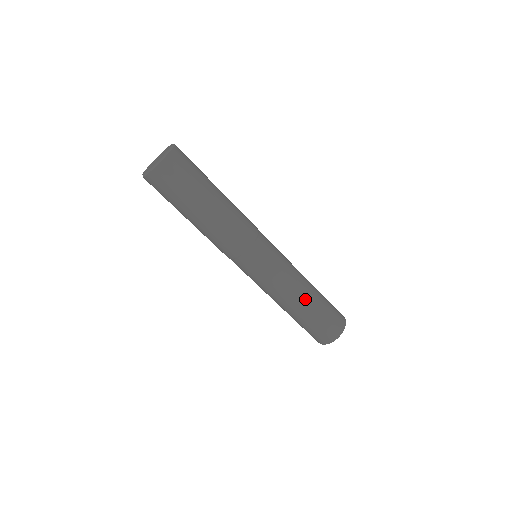
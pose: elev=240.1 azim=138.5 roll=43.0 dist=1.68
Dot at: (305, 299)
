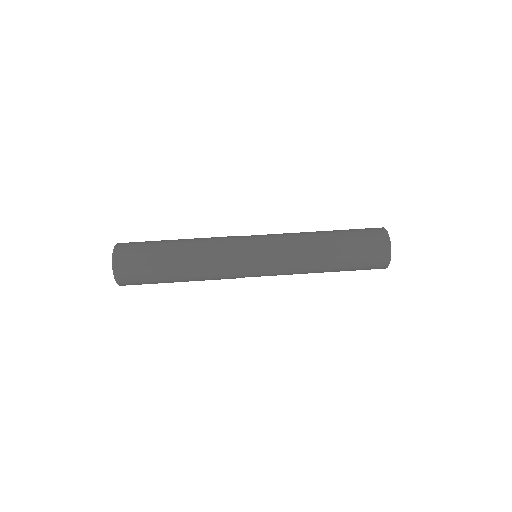
Dot at: (323, 239)
